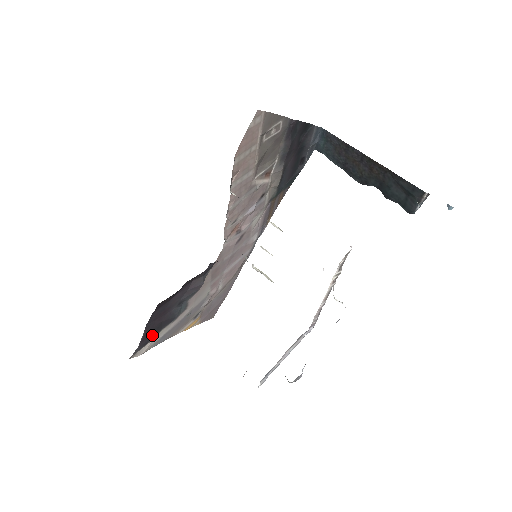
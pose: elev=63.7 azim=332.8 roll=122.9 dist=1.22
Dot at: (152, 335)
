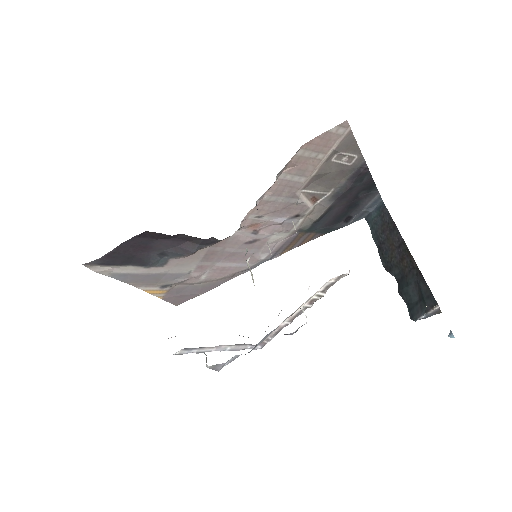
Dot at: (118, 261)
